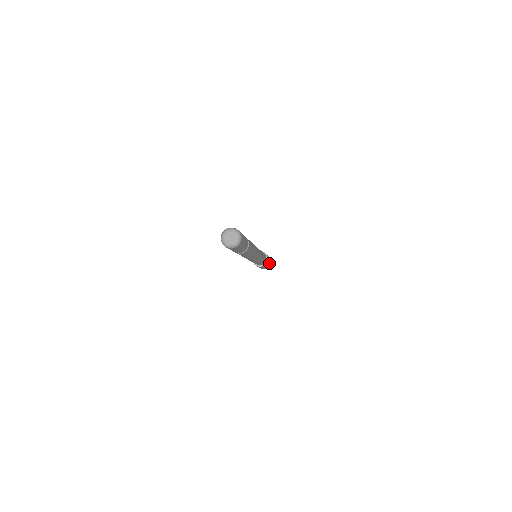
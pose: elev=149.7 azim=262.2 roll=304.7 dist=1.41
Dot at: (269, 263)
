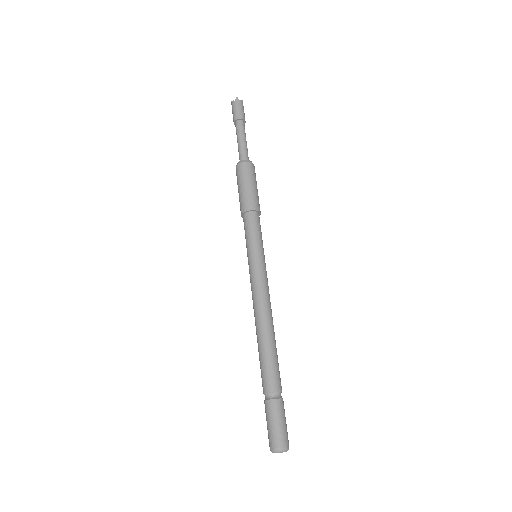
Dot at: occluded
